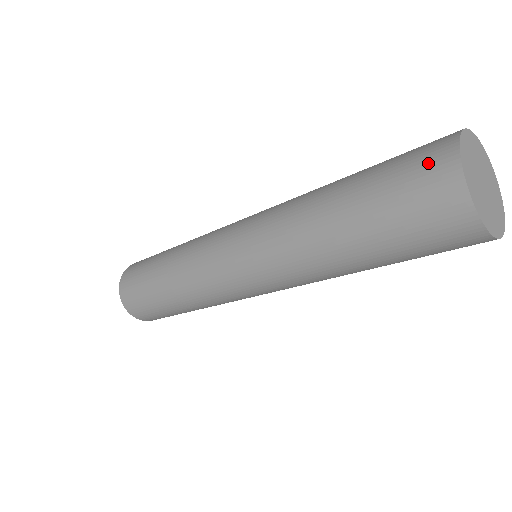
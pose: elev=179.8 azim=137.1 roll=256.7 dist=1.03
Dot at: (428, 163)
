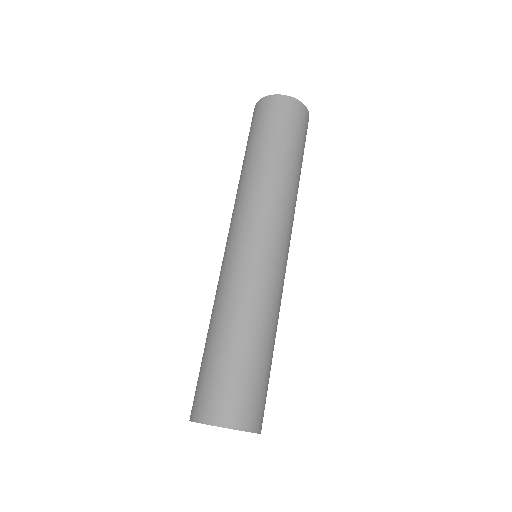
Dot at: occluded
